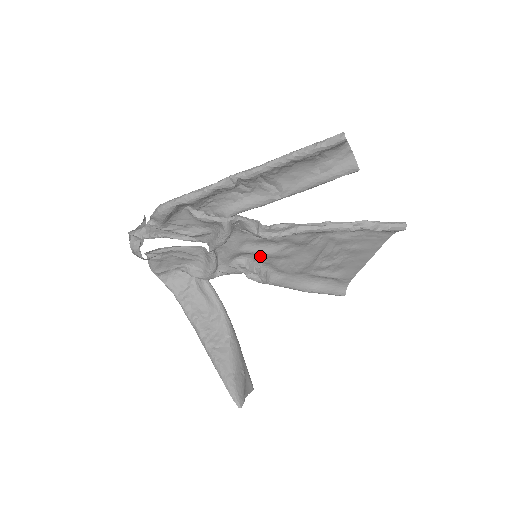
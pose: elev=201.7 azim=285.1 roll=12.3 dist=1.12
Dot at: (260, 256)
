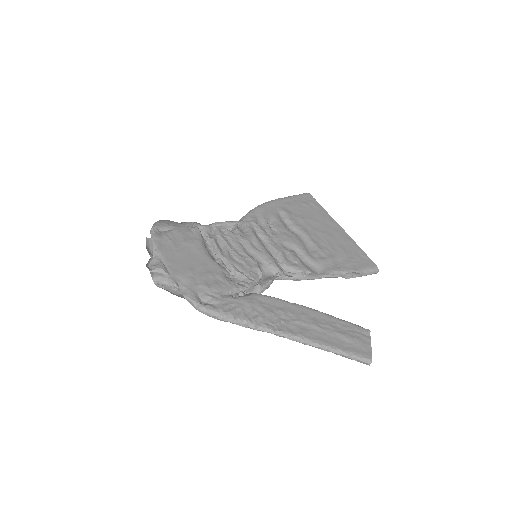
Dot at: (258, 239)
